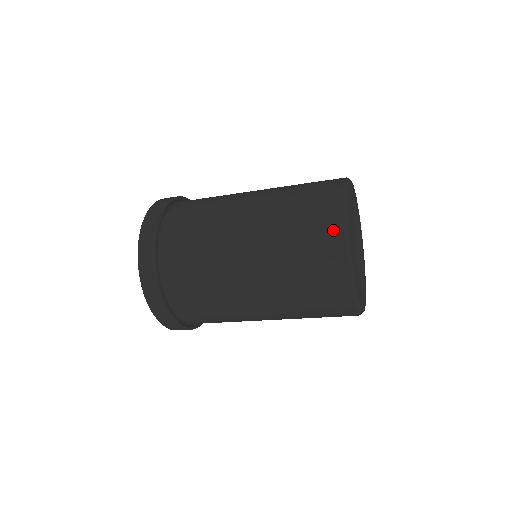
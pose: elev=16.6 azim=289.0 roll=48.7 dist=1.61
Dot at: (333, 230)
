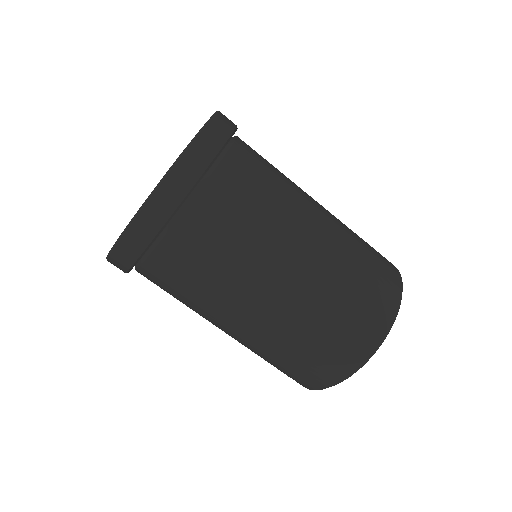
Dot at: occluded
